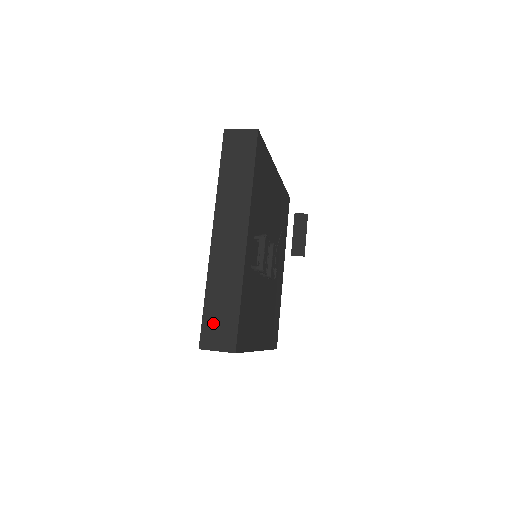
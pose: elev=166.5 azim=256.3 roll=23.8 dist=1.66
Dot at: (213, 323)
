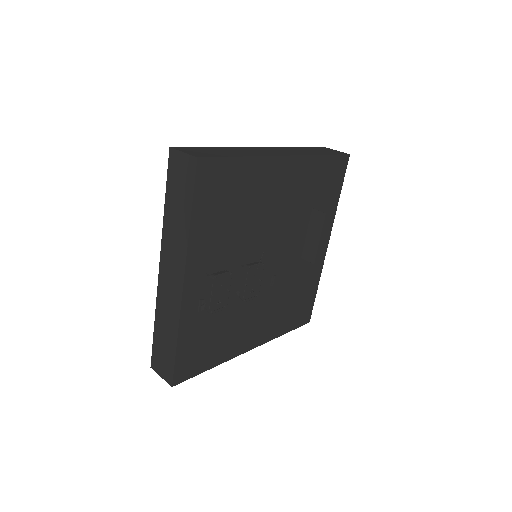
Dot at: (159, 352)
